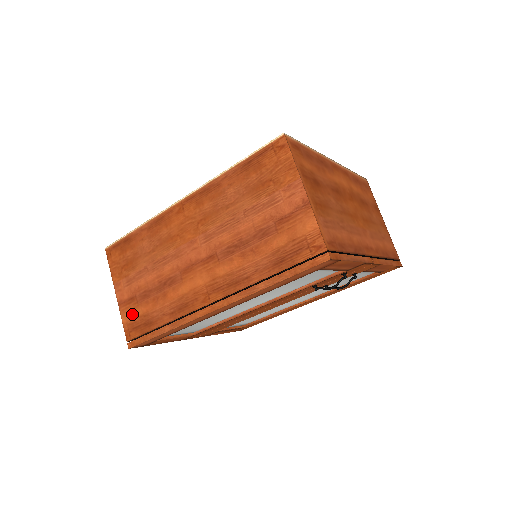
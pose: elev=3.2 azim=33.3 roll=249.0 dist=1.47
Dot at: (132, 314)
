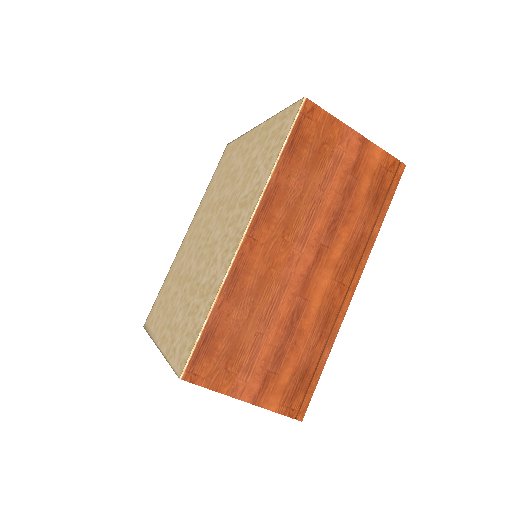
Dot at: (279, 390)
